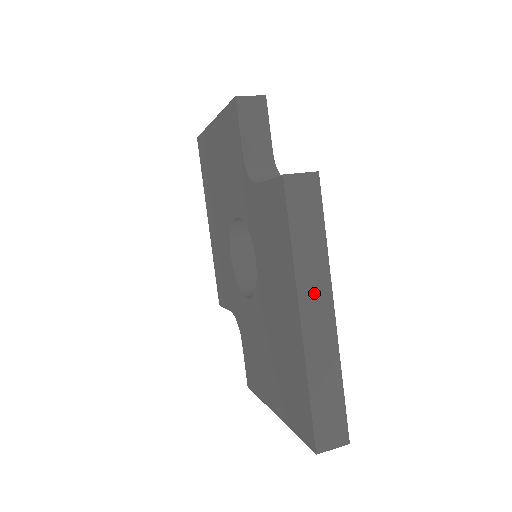
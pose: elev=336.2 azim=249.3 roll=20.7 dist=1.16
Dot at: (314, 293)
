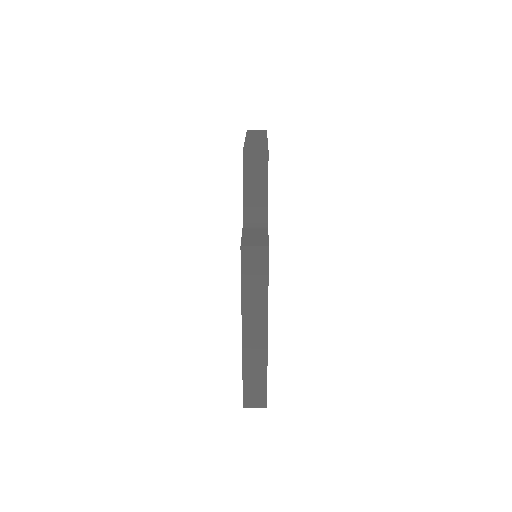
Dot at: (254, 321)
